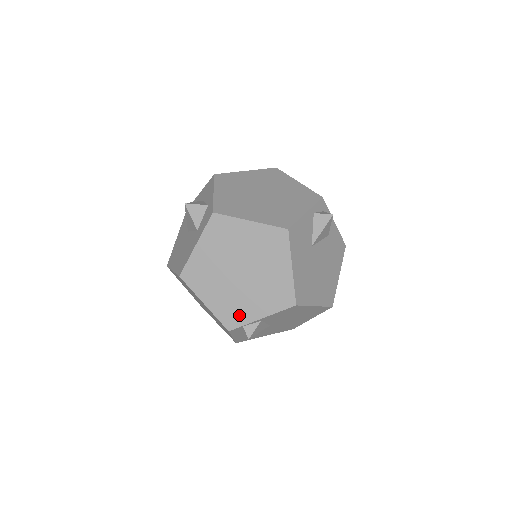
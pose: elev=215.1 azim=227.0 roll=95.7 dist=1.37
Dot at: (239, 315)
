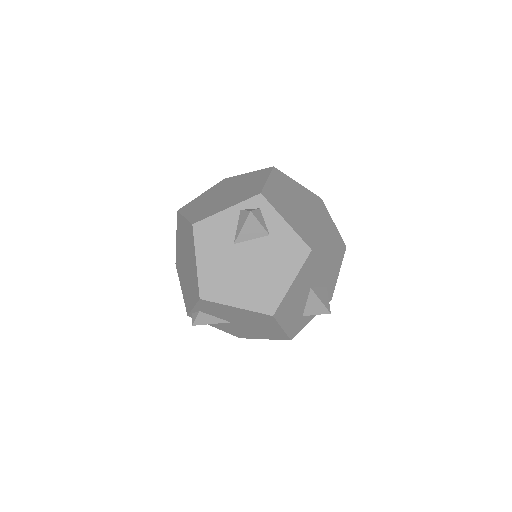
Dot at: (188, 302)
